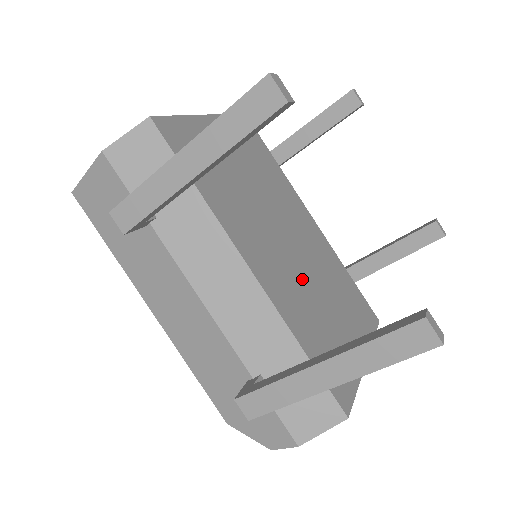
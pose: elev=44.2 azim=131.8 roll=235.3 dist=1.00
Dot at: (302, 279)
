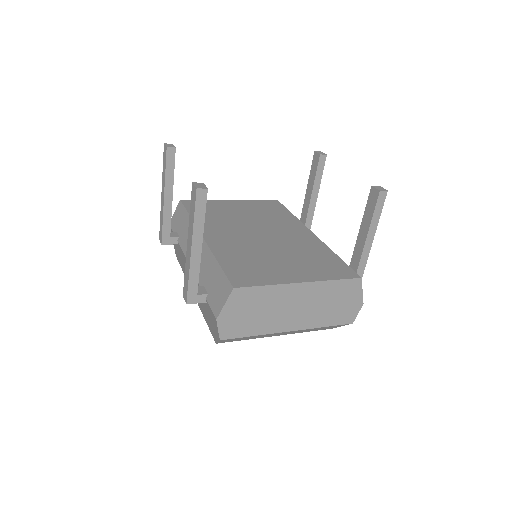
Dot at: (256, 246)
